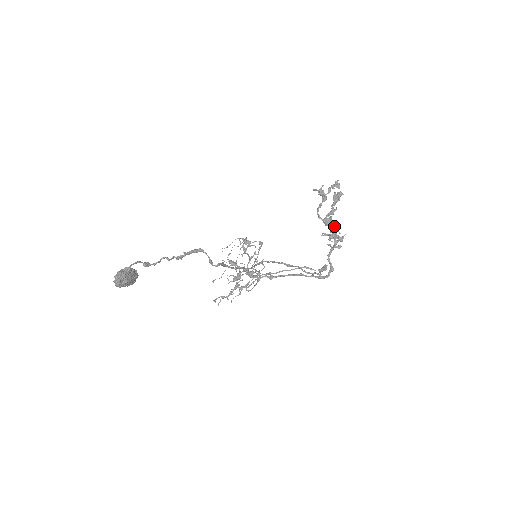
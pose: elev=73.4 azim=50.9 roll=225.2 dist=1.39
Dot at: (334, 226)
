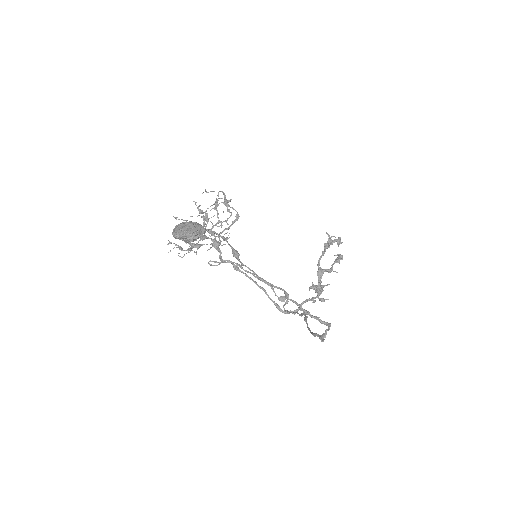
Dot at: (325, 285)
